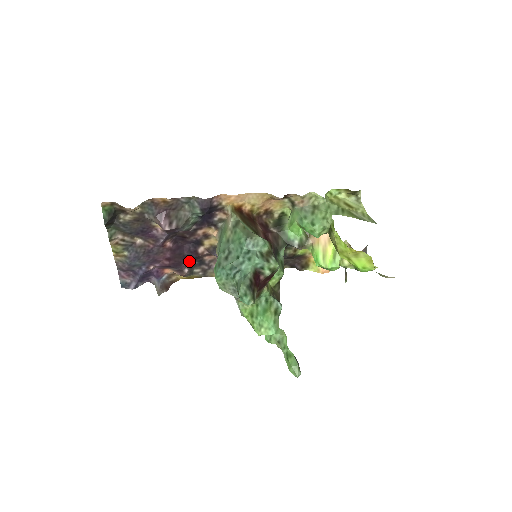
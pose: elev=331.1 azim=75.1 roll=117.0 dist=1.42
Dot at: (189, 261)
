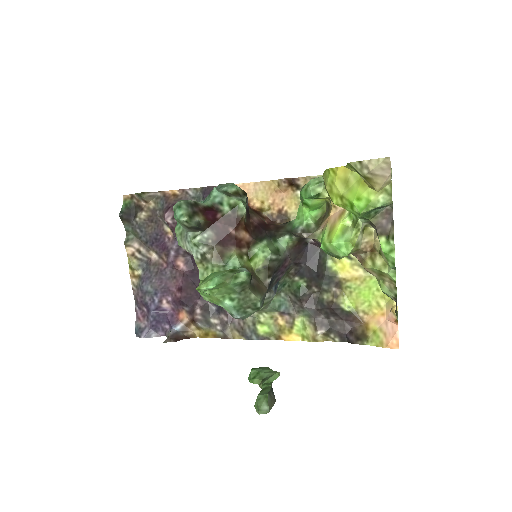
Dot at: (203, 299)
